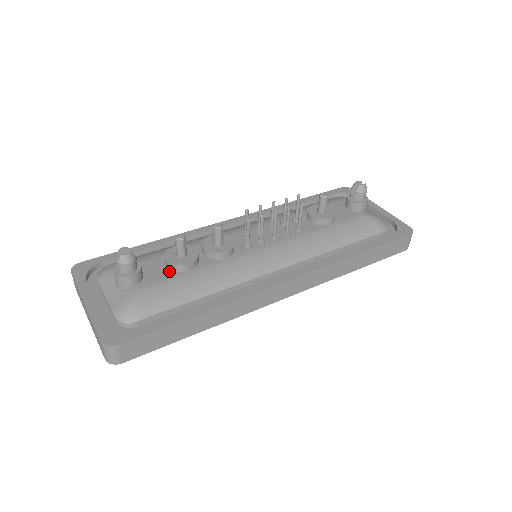
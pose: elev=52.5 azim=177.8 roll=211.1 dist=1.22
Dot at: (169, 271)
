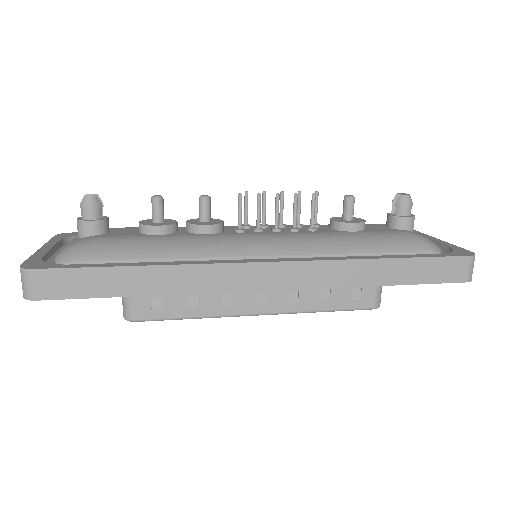
Dot at: (137, 233)
